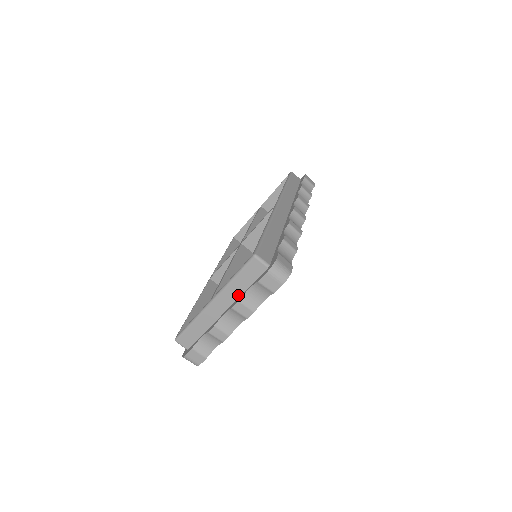
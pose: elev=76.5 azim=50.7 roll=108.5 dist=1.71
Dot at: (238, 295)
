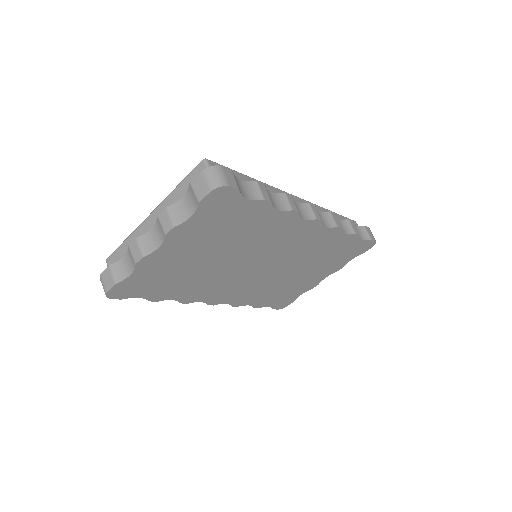
Dot at: occluded
